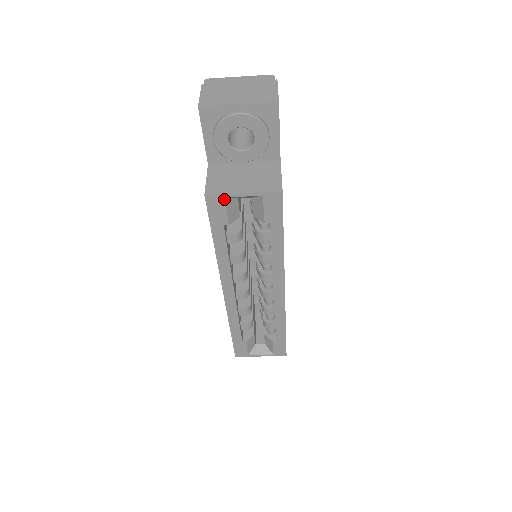
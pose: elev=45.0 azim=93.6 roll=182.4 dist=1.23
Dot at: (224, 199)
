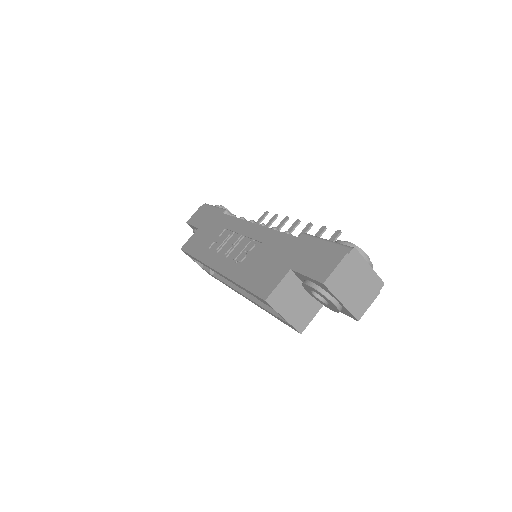
Dot at: (272, 308)
